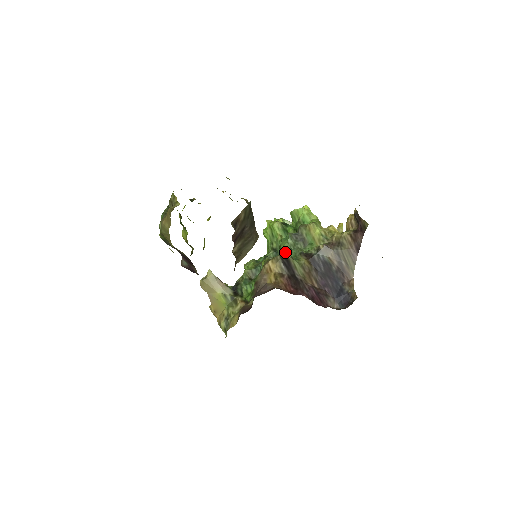
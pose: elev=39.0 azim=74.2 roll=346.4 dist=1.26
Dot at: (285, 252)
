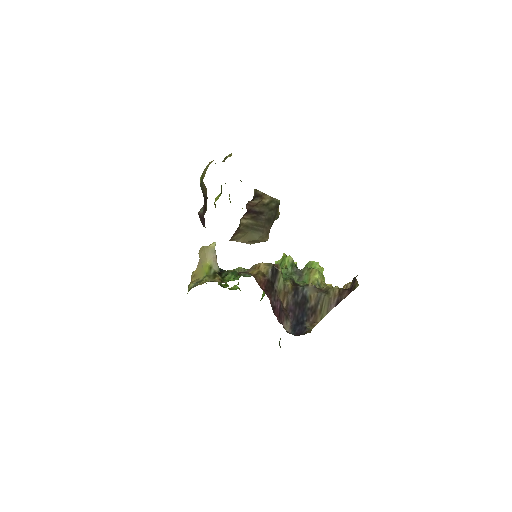
Dot at: occluded
